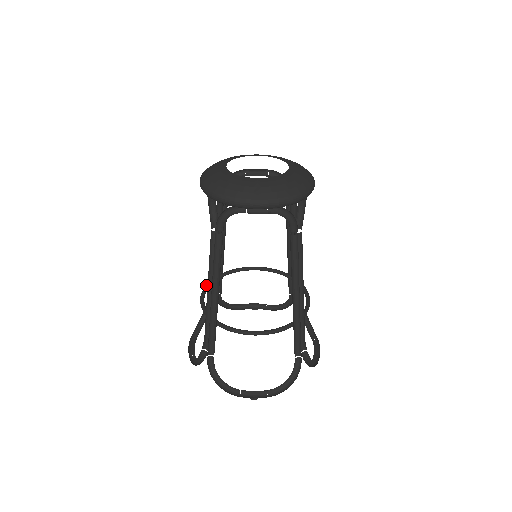
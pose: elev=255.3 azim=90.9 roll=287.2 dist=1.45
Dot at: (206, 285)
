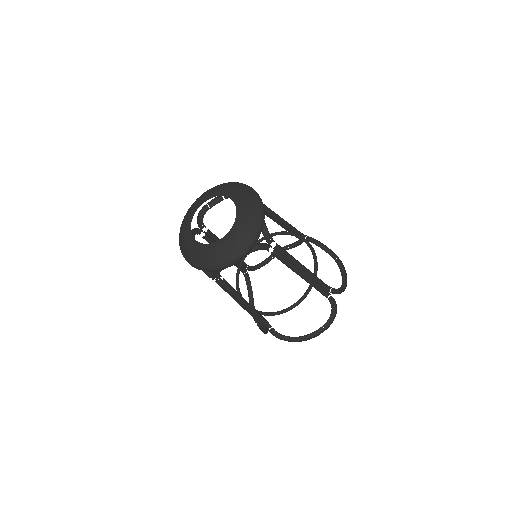
Dot at: (236, 281)
